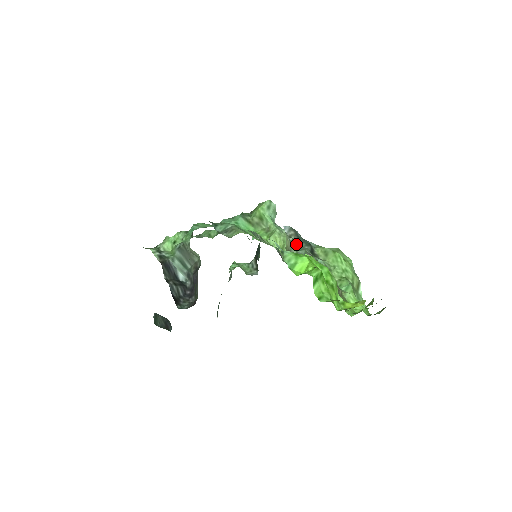
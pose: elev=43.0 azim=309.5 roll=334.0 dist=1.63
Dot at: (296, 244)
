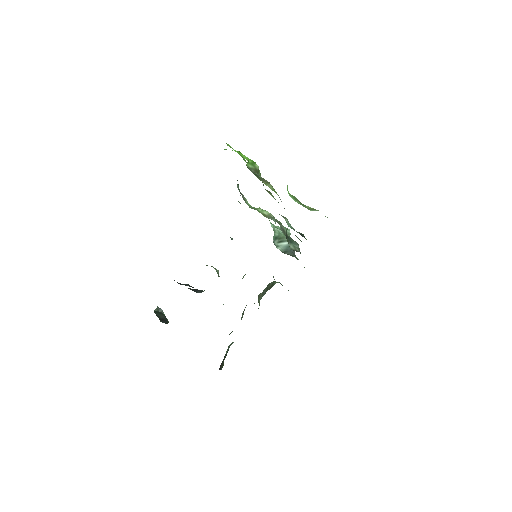
Dot at: occluded
